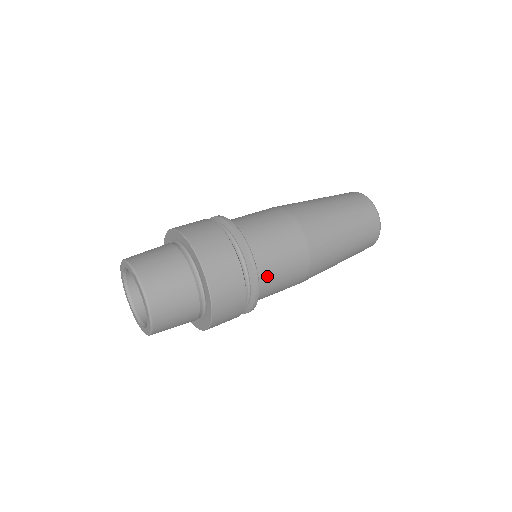
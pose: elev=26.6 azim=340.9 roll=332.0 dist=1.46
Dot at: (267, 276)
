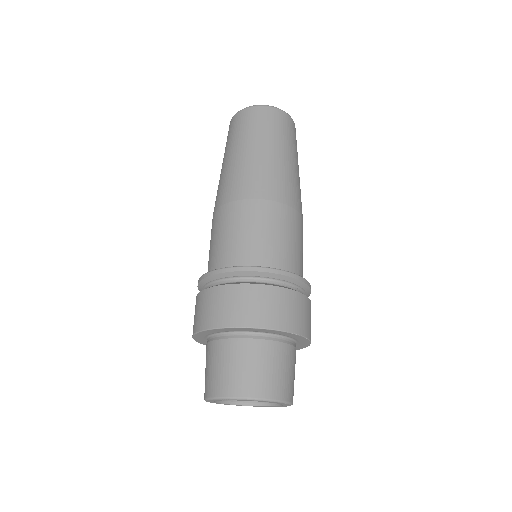
Dot at: occluded
